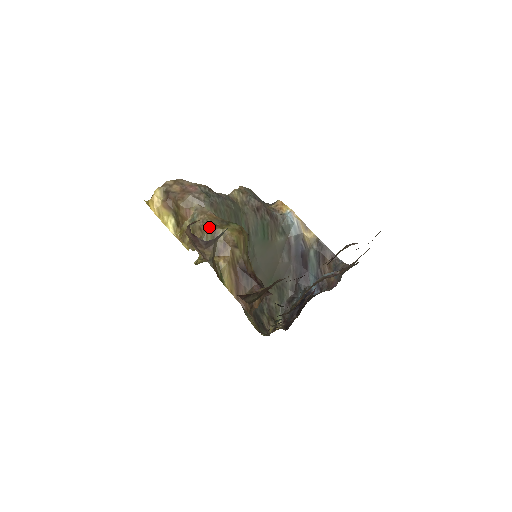
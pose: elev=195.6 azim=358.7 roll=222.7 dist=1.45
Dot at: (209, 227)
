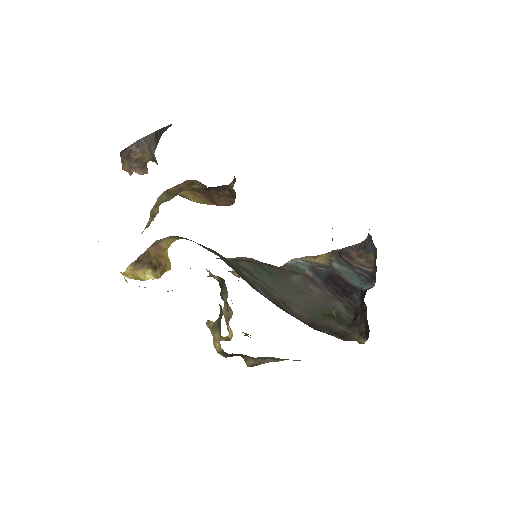
Dot at: (161, 194)
